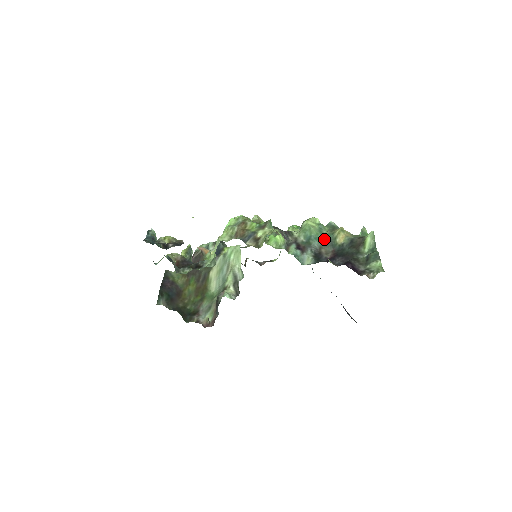
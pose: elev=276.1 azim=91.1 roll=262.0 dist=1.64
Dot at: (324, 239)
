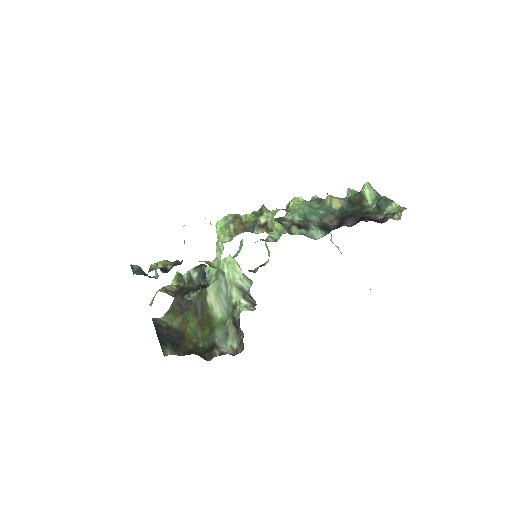
Dot at: (319, 211)
